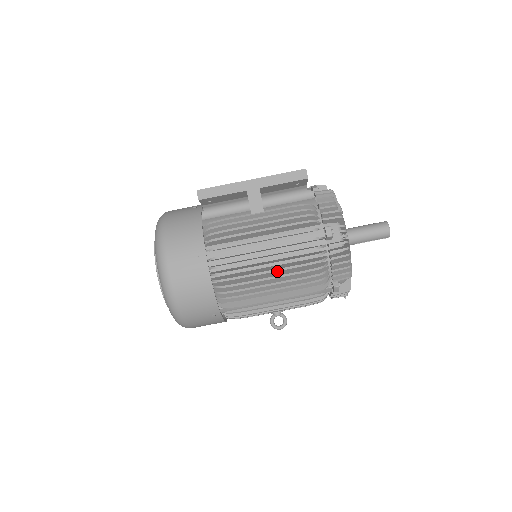
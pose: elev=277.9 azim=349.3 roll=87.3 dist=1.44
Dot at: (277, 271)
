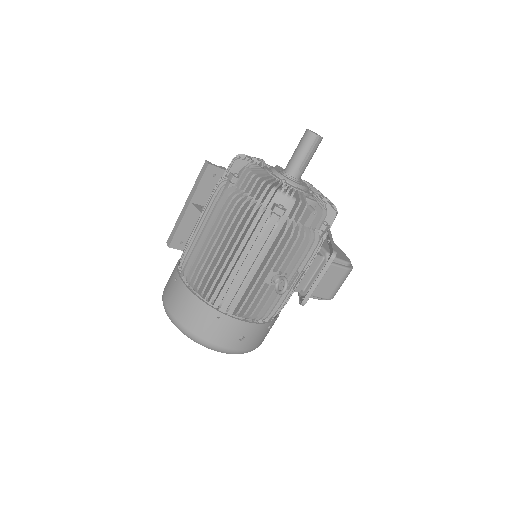
Dot at: (226, 241)
